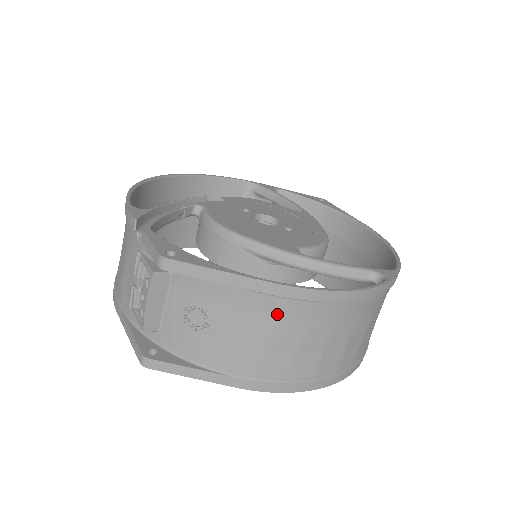
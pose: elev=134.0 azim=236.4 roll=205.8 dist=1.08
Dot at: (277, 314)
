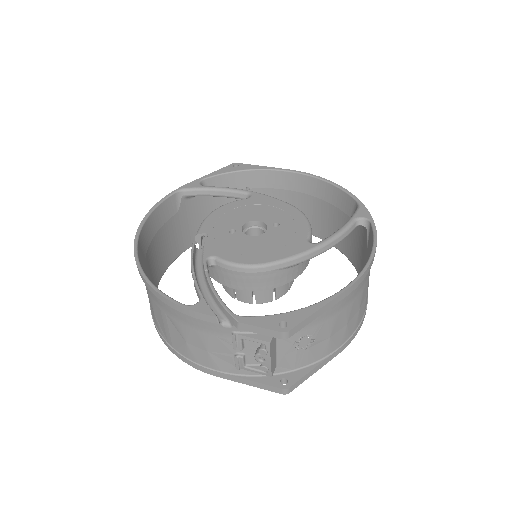
Dot at: (350, 300)
